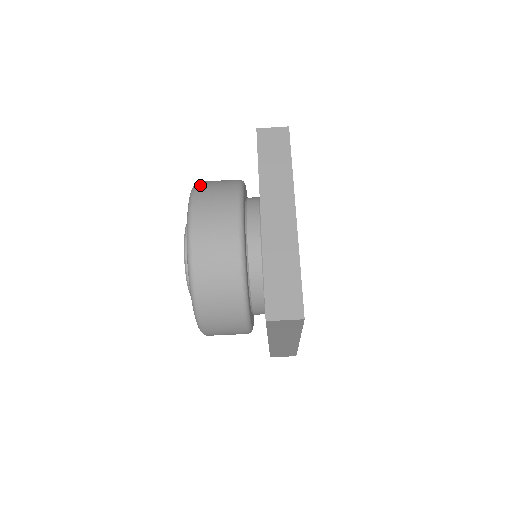
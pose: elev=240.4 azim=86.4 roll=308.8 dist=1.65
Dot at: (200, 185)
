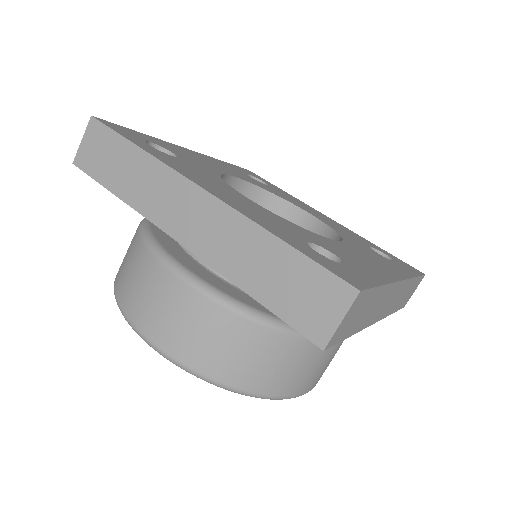
Dot at: (116, 278)
